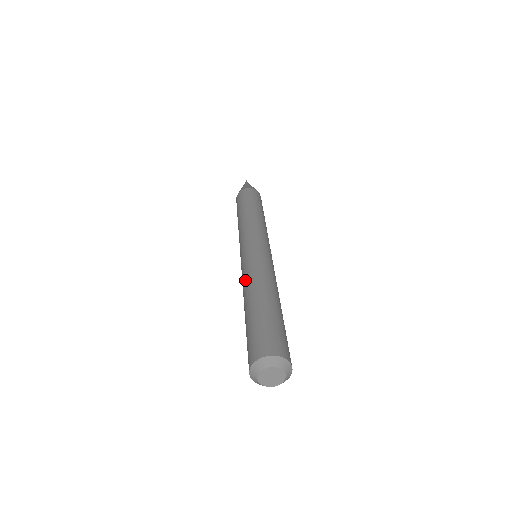
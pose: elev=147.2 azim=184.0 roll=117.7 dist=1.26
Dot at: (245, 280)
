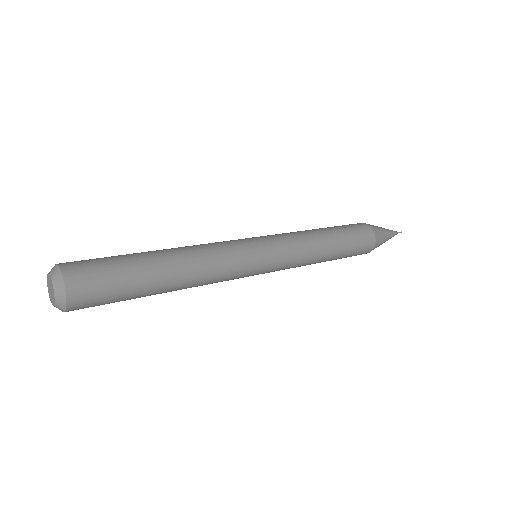
Dot at: occluded
